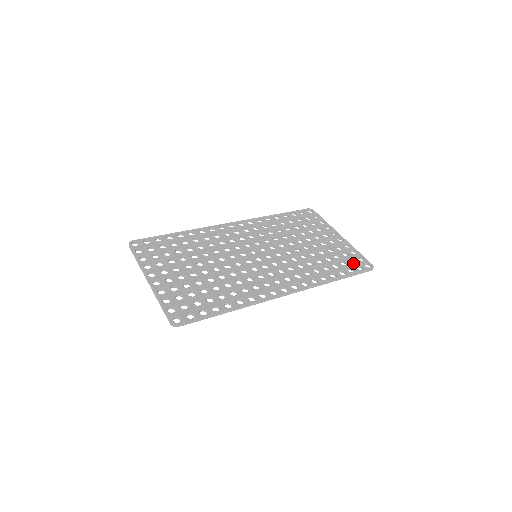
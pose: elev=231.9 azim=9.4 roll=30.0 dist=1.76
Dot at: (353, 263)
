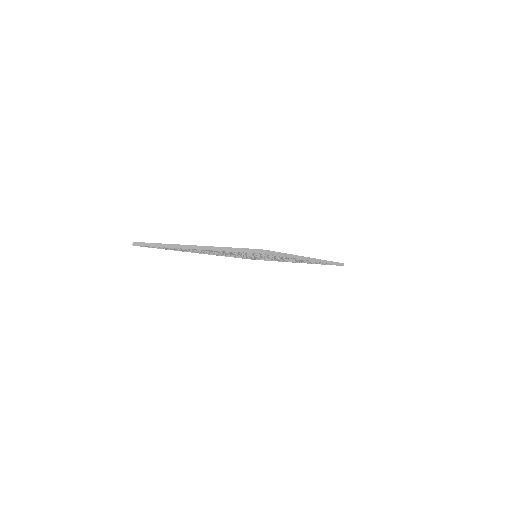
Dot at: occluded
